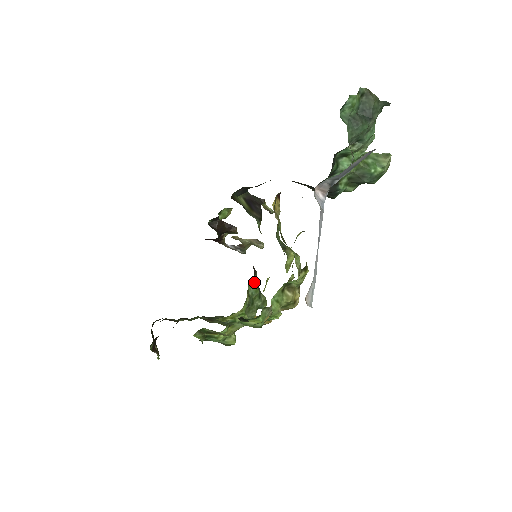
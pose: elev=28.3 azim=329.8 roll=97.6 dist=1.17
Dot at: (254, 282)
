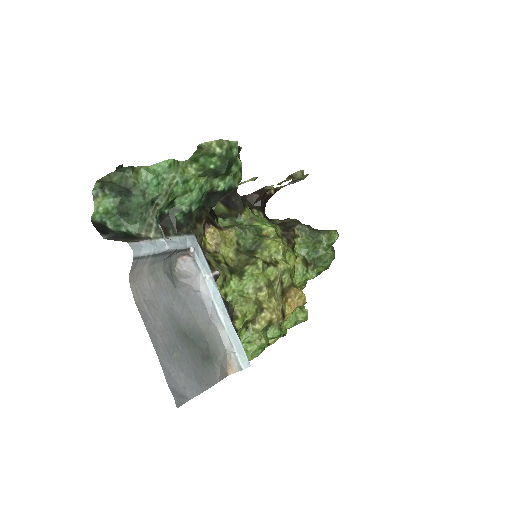
Dot at: (301, 239)
